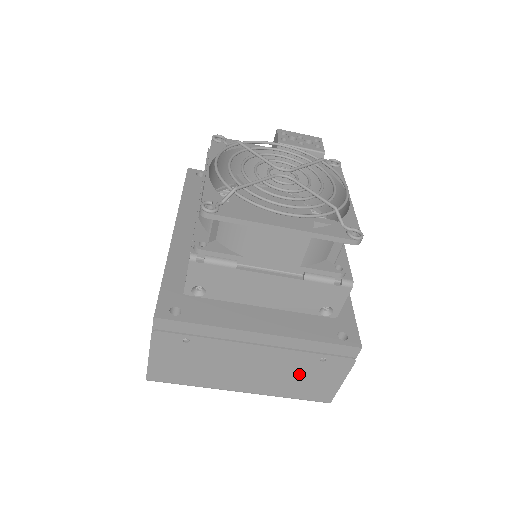
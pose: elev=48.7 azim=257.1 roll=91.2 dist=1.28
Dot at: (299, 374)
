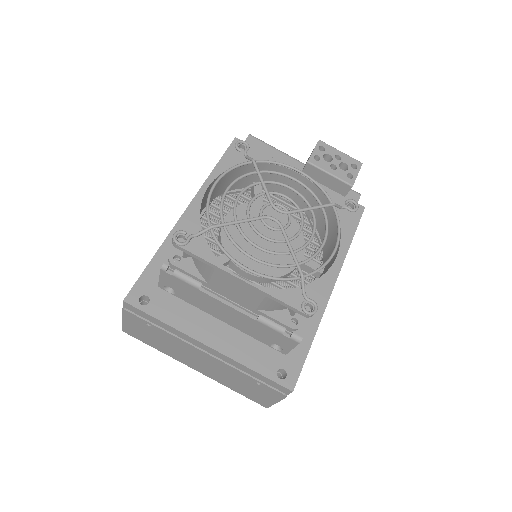
Dot at: (240, 382)
